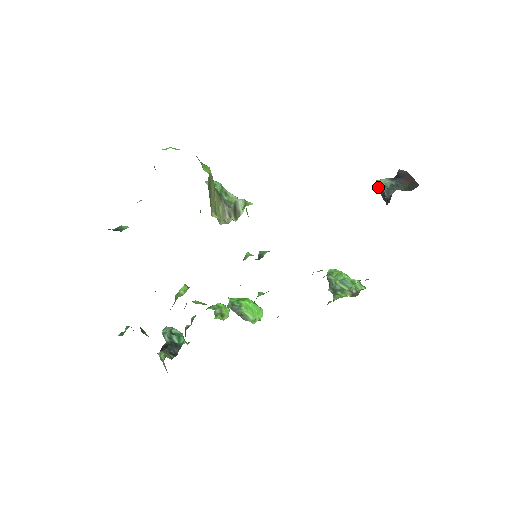
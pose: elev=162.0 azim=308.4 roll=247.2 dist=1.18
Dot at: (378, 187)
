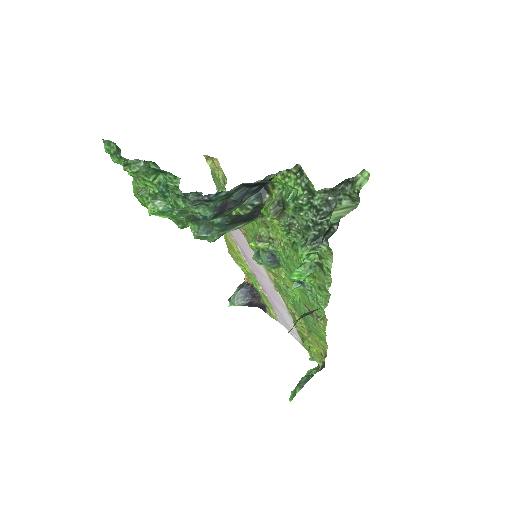
Dot at: (235, 301)
